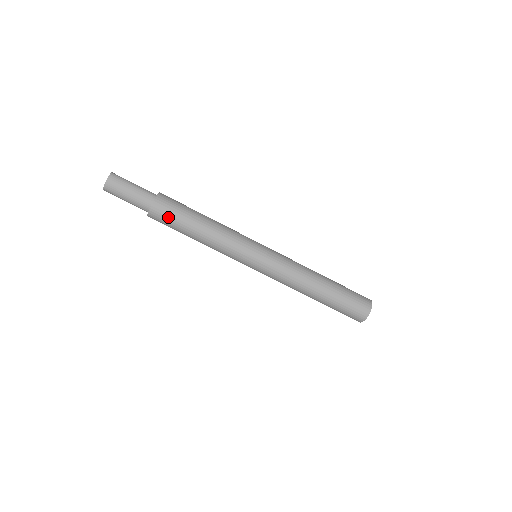
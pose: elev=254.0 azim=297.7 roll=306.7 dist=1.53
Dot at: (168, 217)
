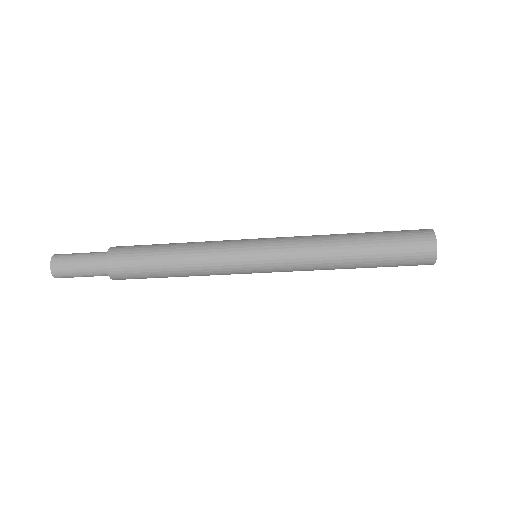
Dot at: (130, 267)
